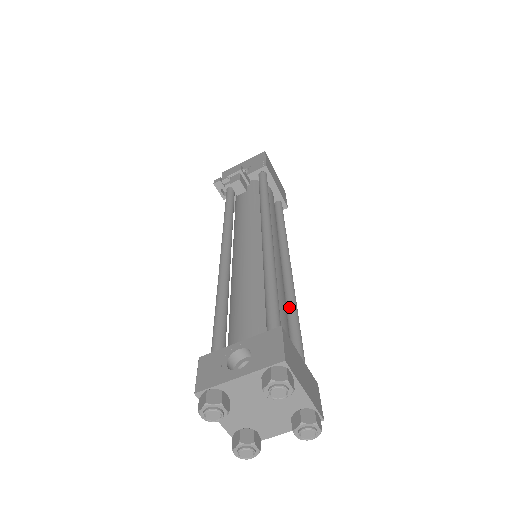
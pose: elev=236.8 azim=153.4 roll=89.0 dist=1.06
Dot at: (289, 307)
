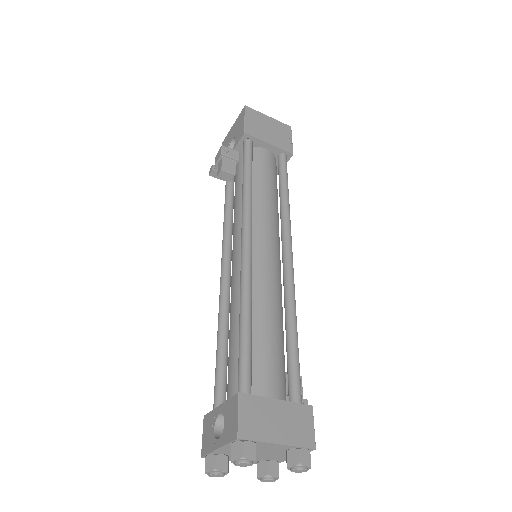
Dot at: (285, 317)
